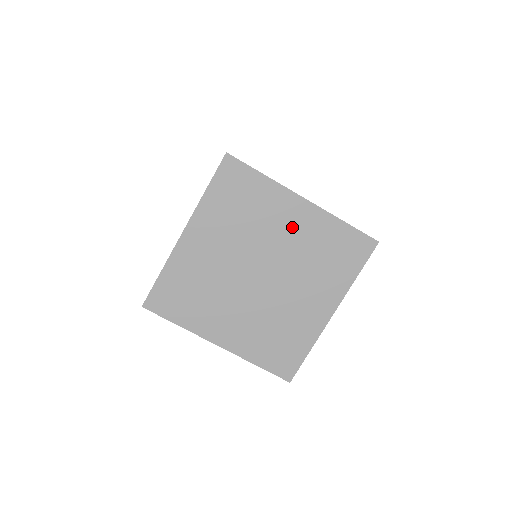
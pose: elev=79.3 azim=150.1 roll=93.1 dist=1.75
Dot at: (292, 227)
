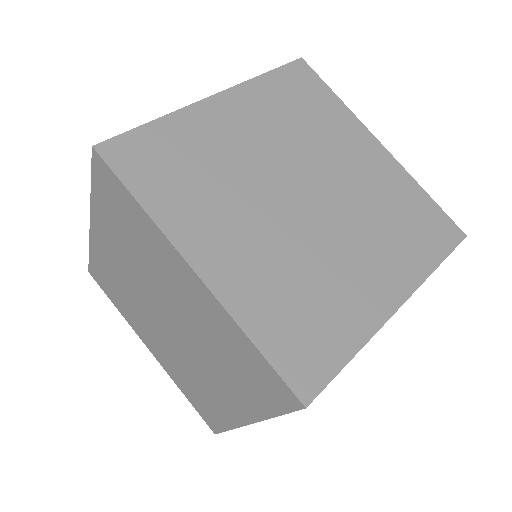
Dot at: (360, 164)
